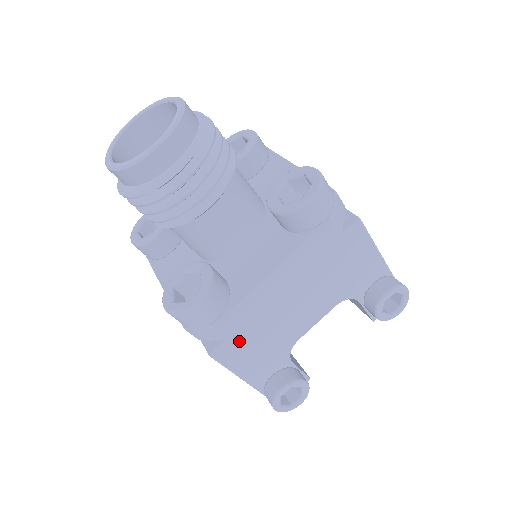
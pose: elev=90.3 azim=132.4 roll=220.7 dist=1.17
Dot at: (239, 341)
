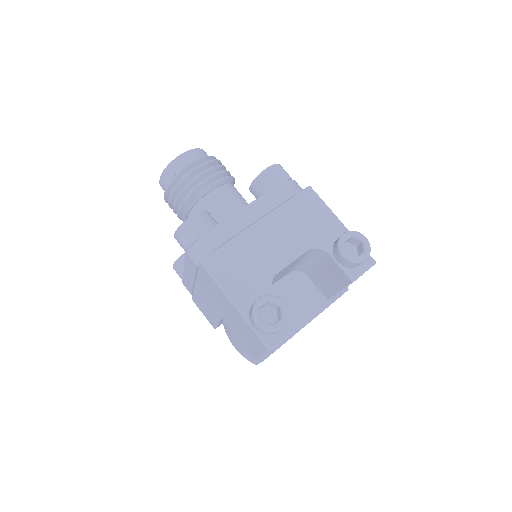
Dot at: (224, 255)
